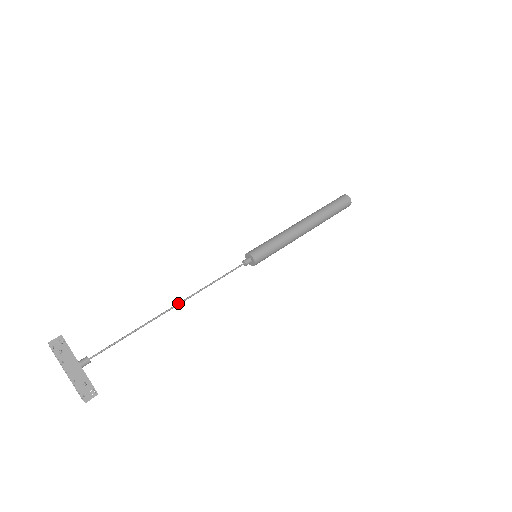
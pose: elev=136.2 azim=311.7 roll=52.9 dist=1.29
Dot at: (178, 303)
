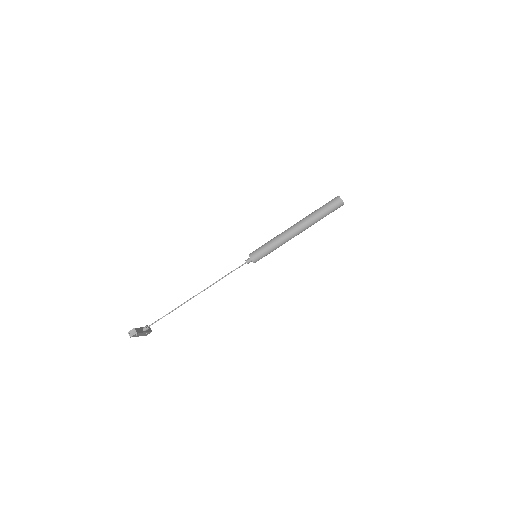
Dot at: occluded
